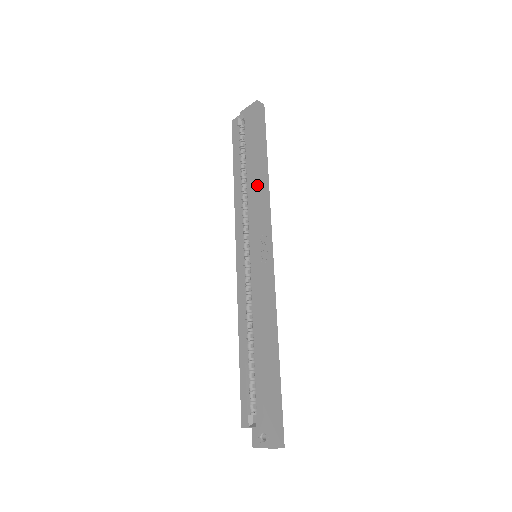
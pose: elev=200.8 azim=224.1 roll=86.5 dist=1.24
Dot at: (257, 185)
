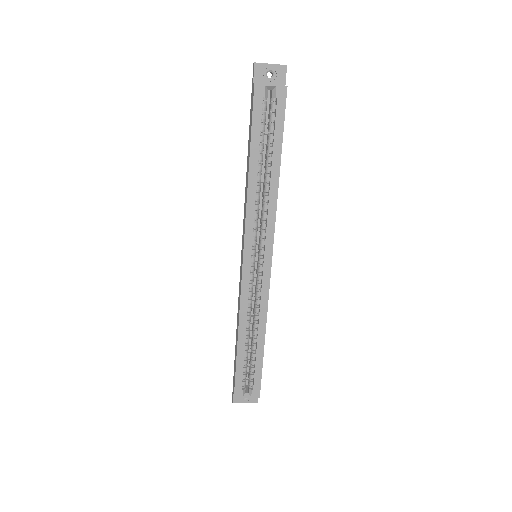
Dot at: (277, 188)
